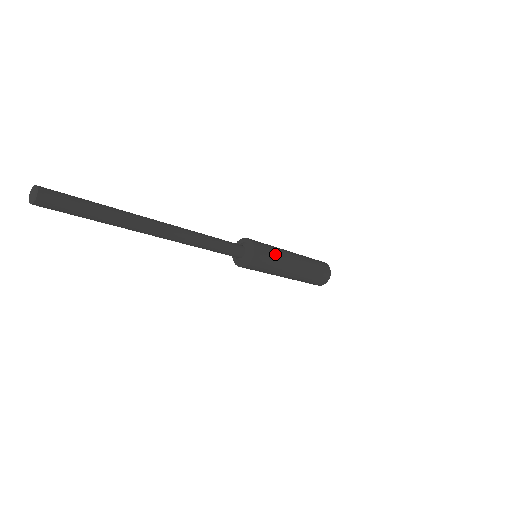
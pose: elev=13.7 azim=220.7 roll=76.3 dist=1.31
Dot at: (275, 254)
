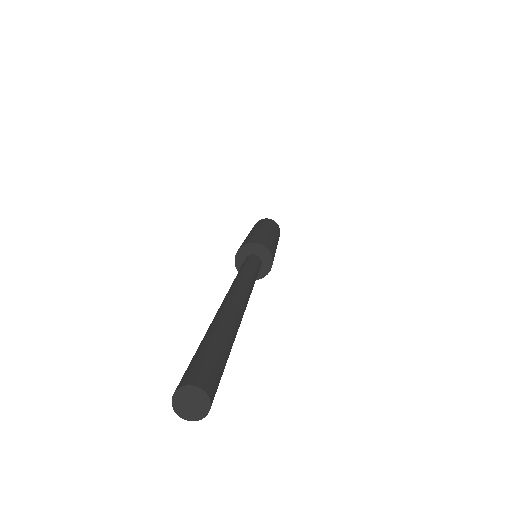
Dot at: occluded
